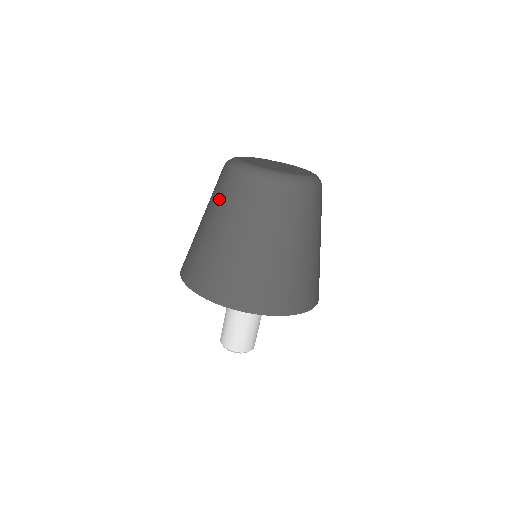
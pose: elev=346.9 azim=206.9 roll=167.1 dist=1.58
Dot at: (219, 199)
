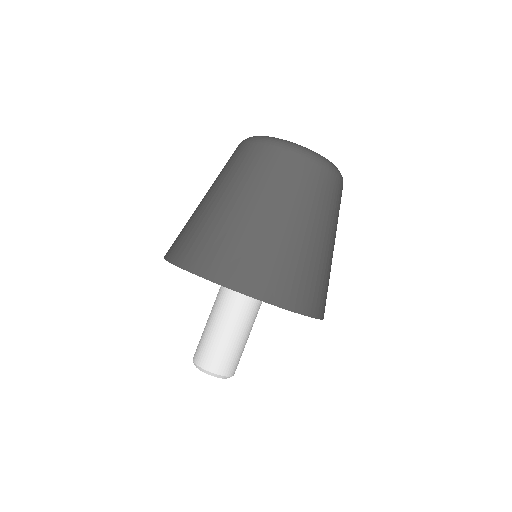
Dot at: (260, 176)
